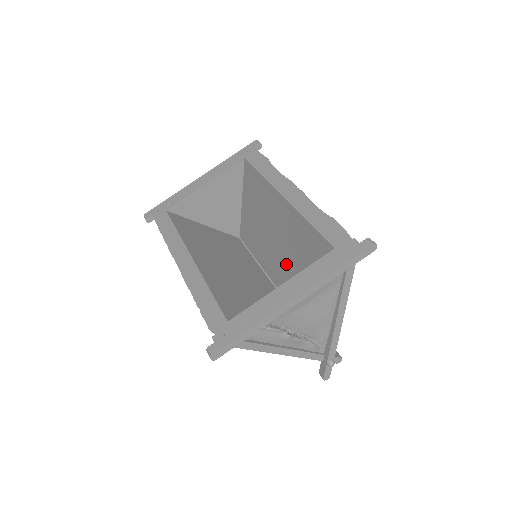
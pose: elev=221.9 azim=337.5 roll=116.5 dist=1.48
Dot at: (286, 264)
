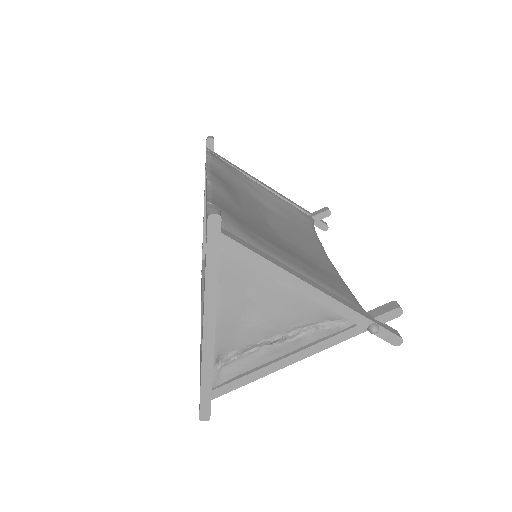
Dot at: occluded
